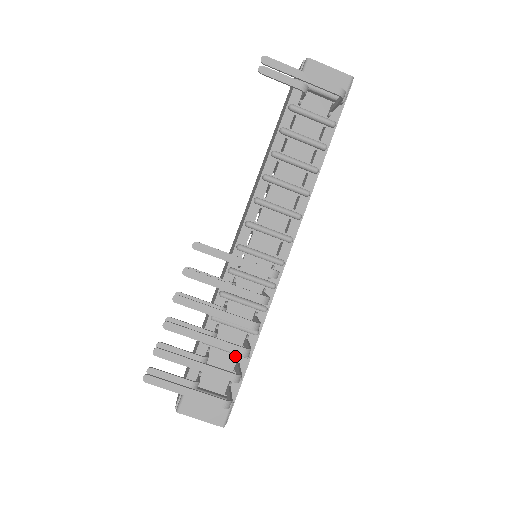
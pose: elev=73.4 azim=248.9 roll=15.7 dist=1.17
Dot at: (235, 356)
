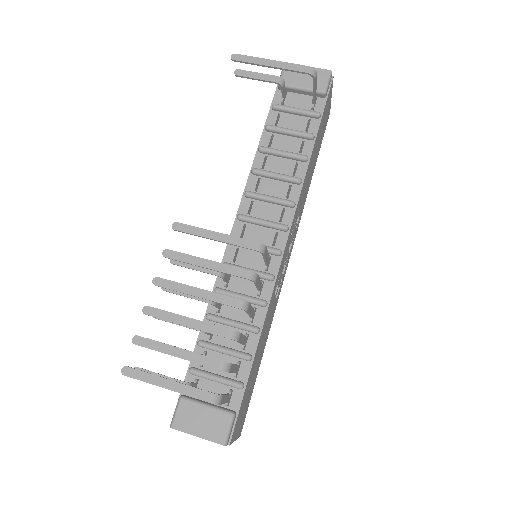
Dot at: (235, 360)
